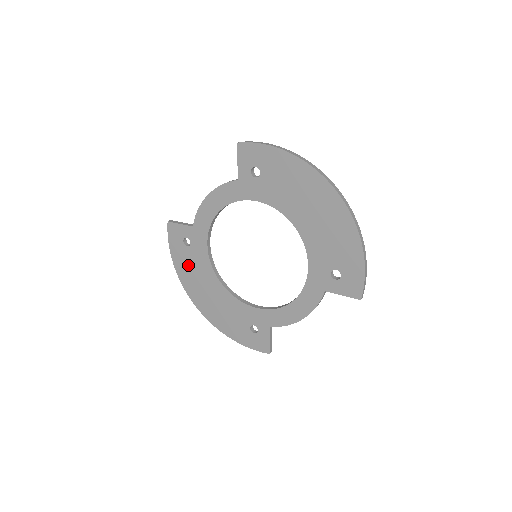
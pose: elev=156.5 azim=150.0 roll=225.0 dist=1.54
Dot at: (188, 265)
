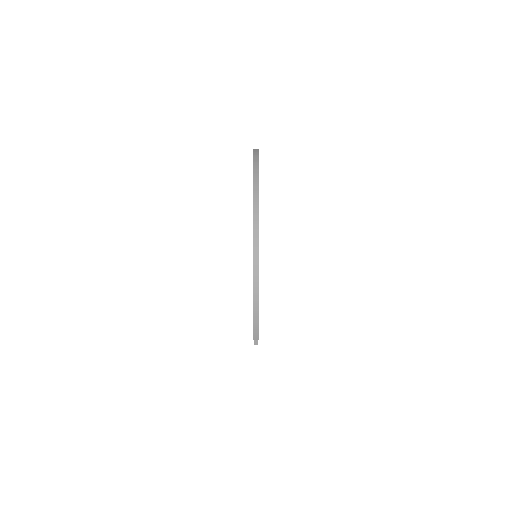
Dot at: occluded
